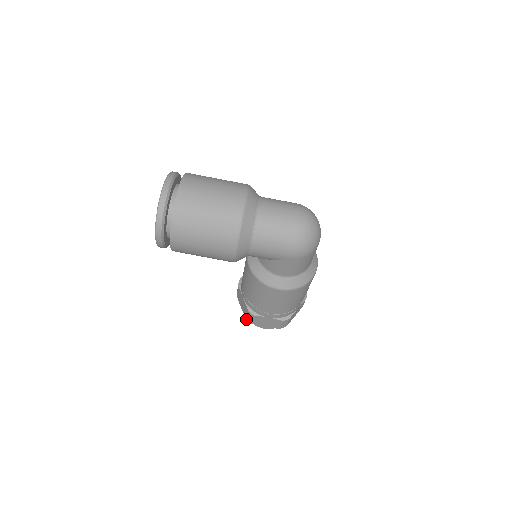
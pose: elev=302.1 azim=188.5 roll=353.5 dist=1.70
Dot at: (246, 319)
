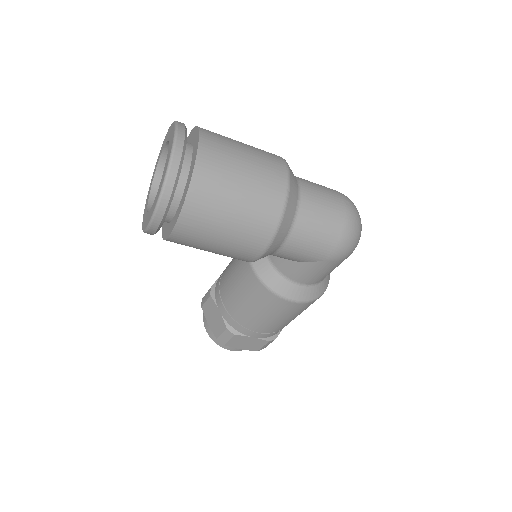
Dot at: occluded
